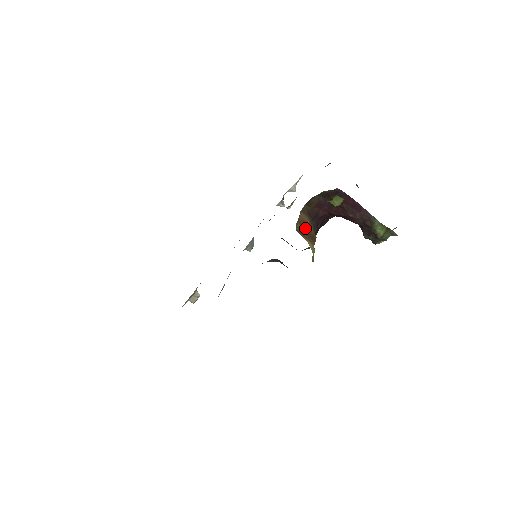
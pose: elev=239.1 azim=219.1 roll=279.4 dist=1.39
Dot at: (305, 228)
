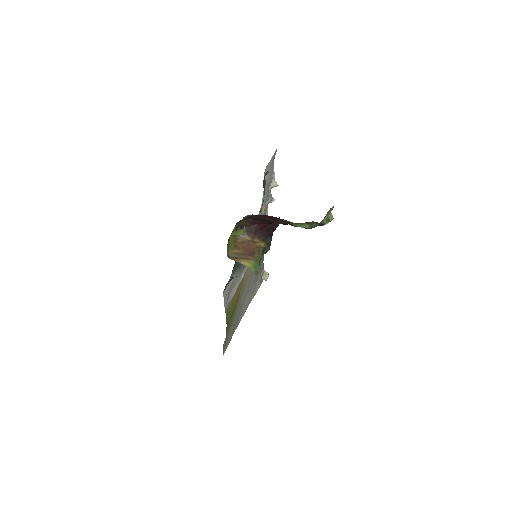
Dot at: (243, 249)
